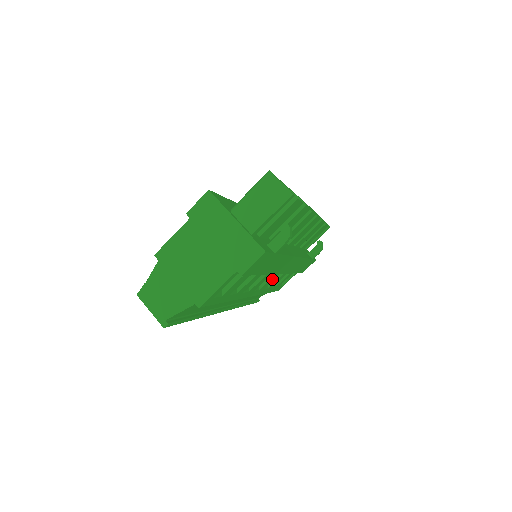
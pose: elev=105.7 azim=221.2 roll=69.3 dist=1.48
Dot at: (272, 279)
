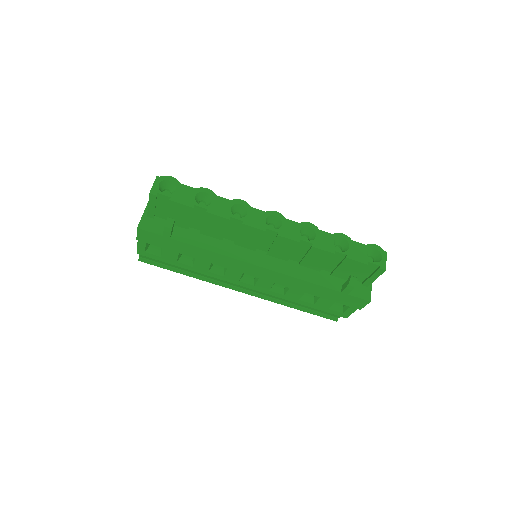
Dot at: (267, 283)
